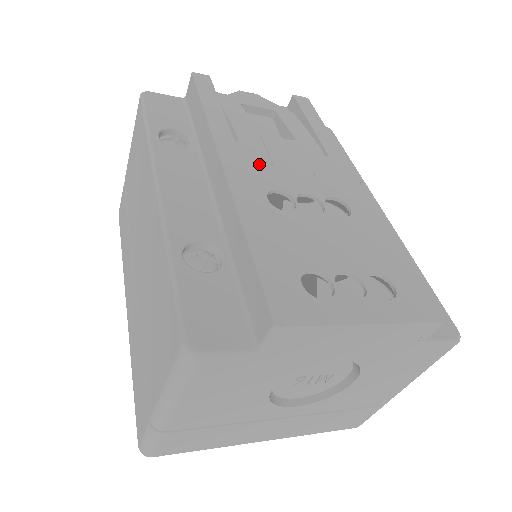
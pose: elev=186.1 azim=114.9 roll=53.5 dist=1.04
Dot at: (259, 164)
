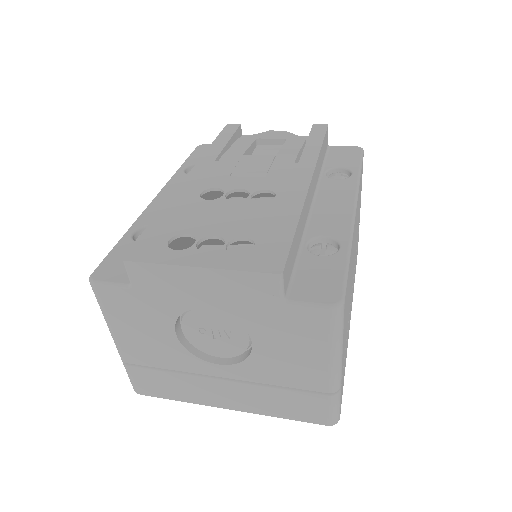
Dot at: (219, 173)
